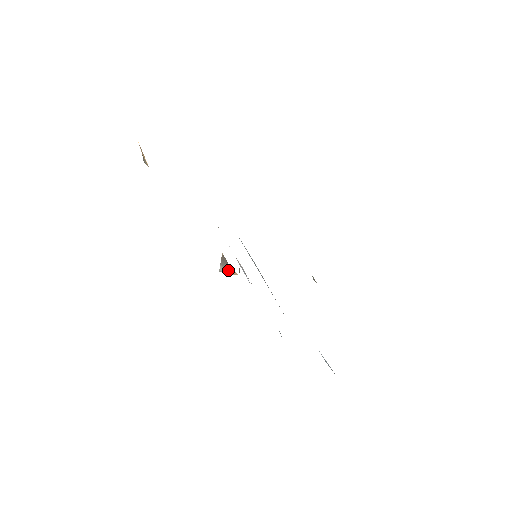
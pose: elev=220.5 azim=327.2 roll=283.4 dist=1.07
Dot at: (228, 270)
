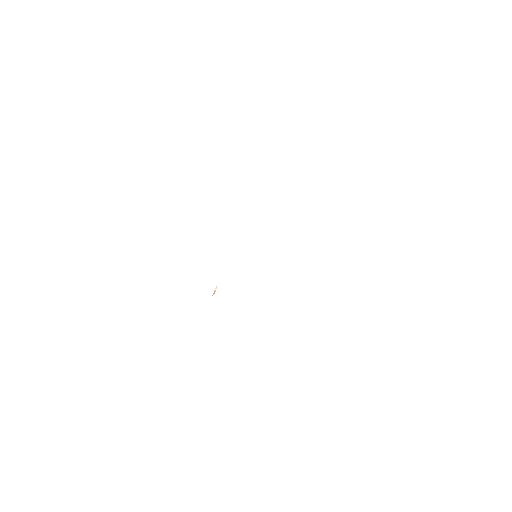
Dot at: occluded
